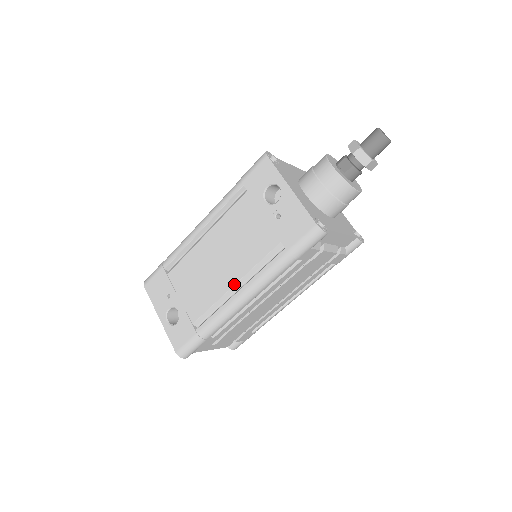
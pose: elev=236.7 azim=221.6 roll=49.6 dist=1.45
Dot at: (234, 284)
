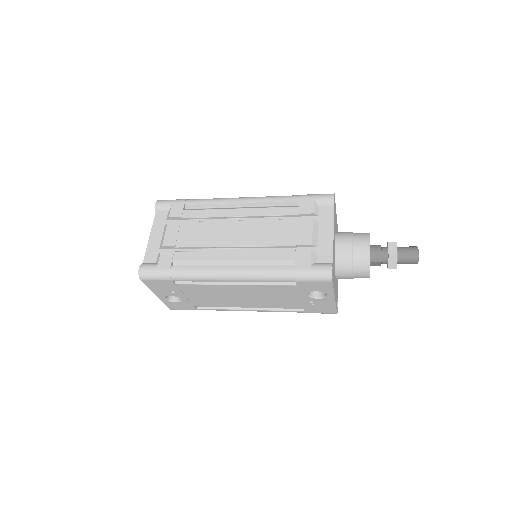
Dot at: occluded
